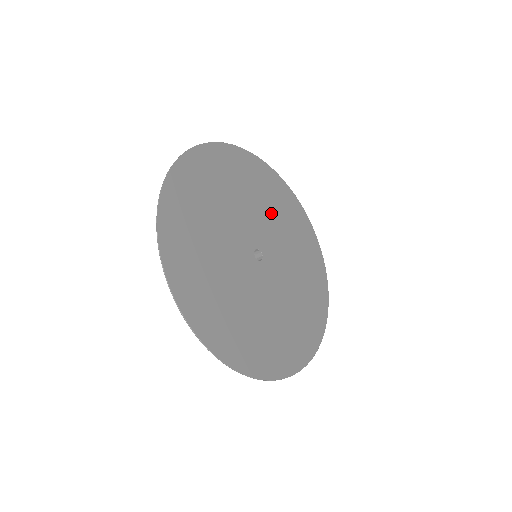
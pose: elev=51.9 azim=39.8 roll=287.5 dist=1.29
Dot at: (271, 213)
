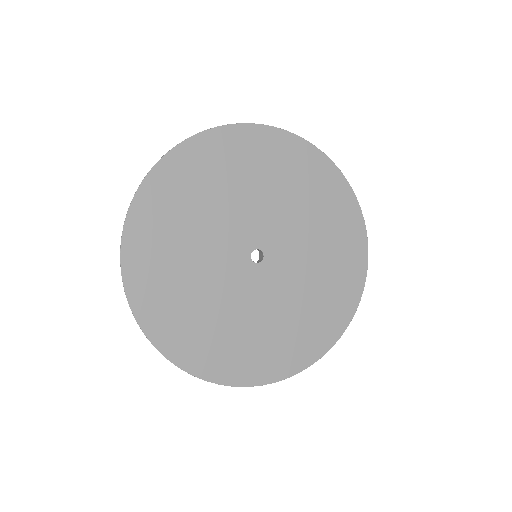
Dot at: (272, 192)
